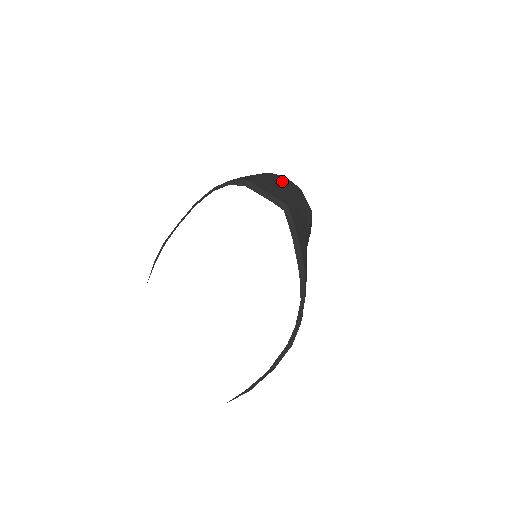
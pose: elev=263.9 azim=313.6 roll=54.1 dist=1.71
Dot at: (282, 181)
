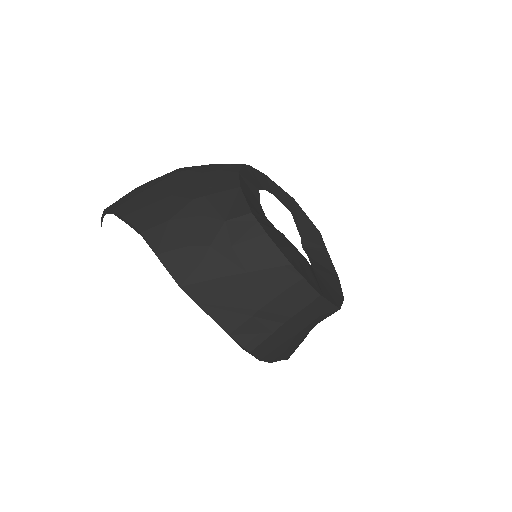
Dot at: (275, 283)
